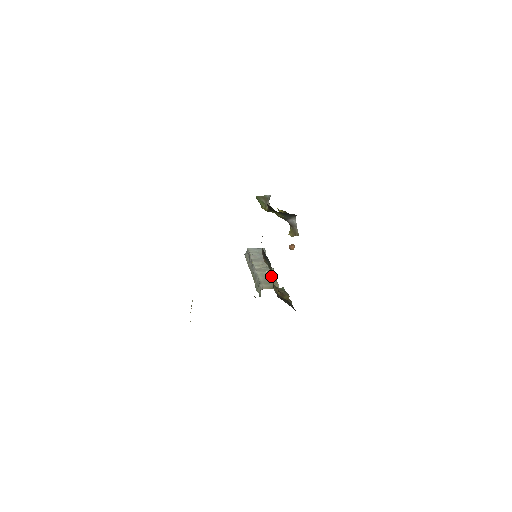
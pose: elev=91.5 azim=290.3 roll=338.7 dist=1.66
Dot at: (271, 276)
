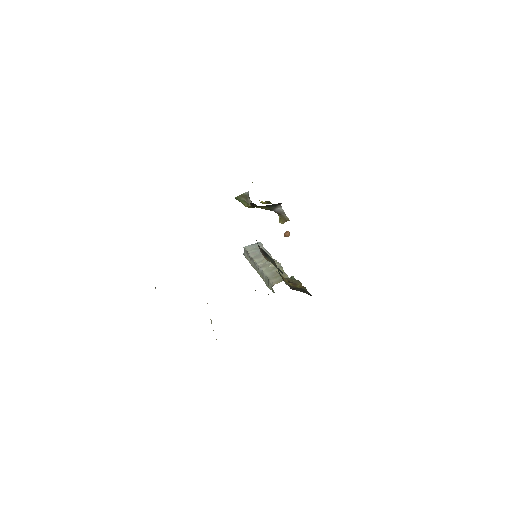
Dot at: occluded
